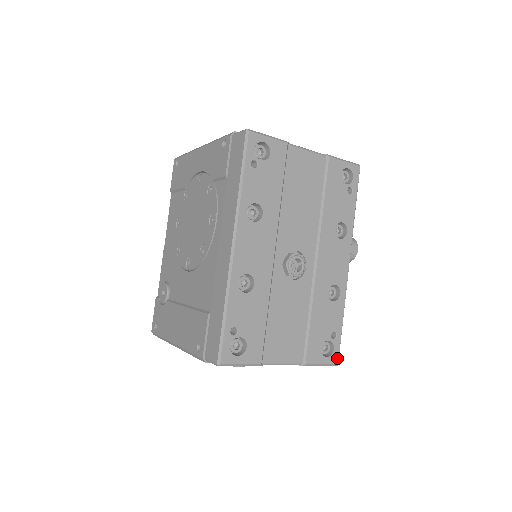
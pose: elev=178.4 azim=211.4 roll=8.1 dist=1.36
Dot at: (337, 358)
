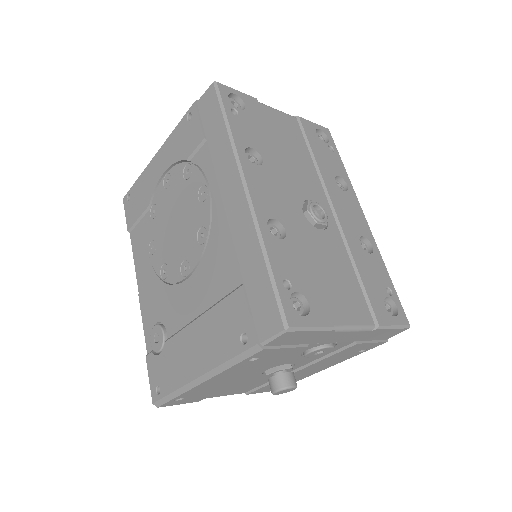
Dot at: (405, 318)
